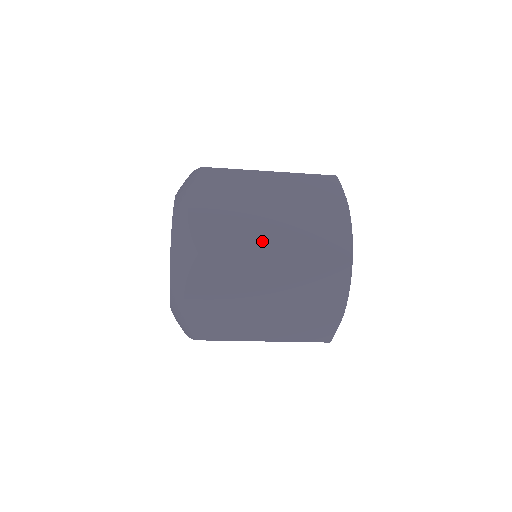
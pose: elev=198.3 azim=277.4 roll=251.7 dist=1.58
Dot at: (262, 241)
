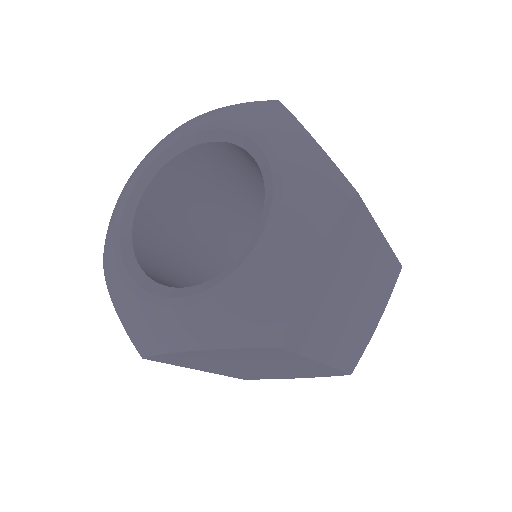
Dot at: (327, 340)
